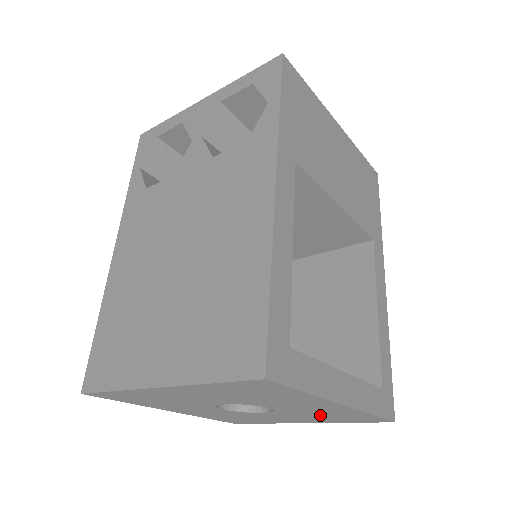
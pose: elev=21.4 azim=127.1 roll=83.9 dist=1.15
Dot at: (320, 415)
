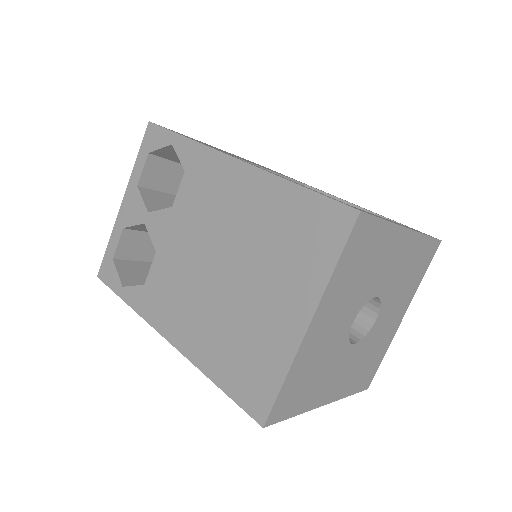
Dot at: (405, 279)
